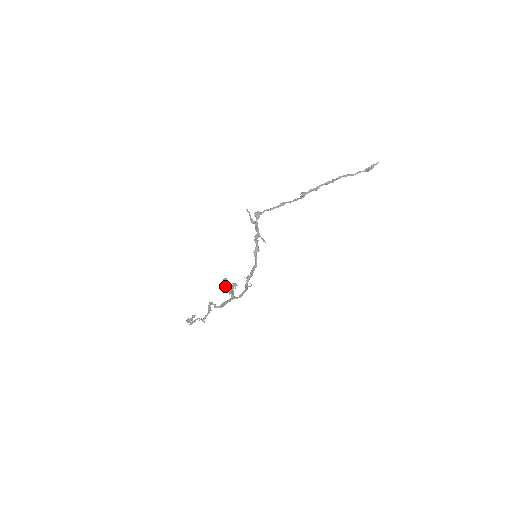
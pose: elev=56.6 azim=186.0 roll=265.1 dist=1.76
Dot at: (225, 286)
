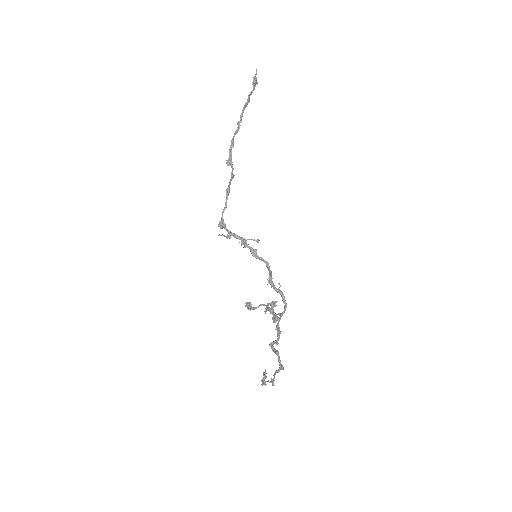
Dot at: (252, 309)
